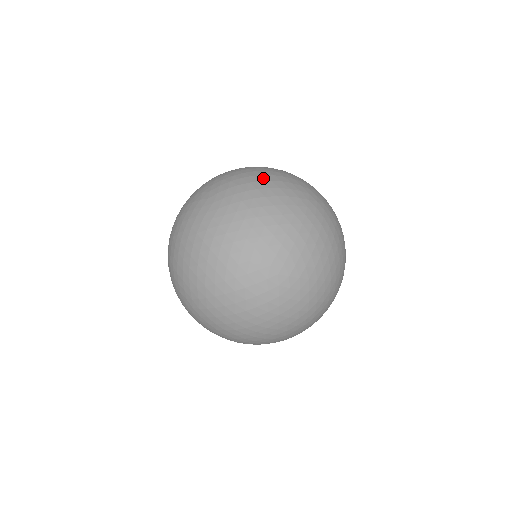
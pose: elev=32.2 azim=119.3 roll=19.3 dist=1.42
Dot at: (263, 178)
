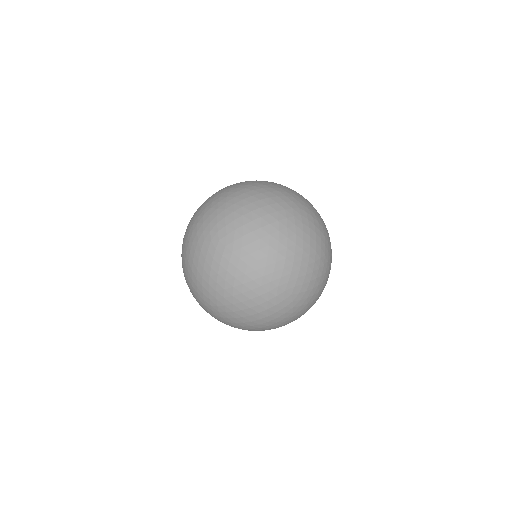
Dot at: (262, 212)
